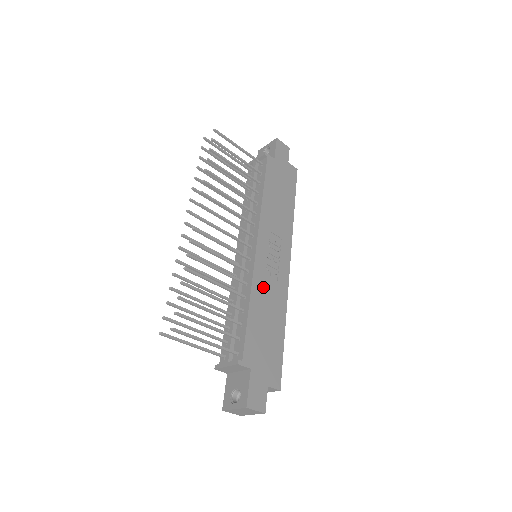
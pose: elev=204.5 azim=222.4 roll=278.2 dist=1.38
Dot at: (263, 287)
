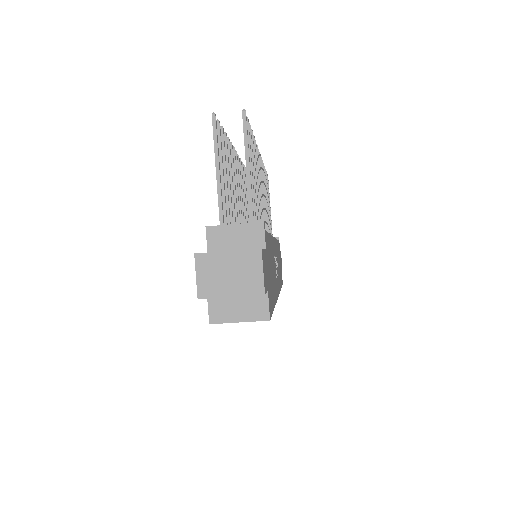
Dot at: (273, 255)
